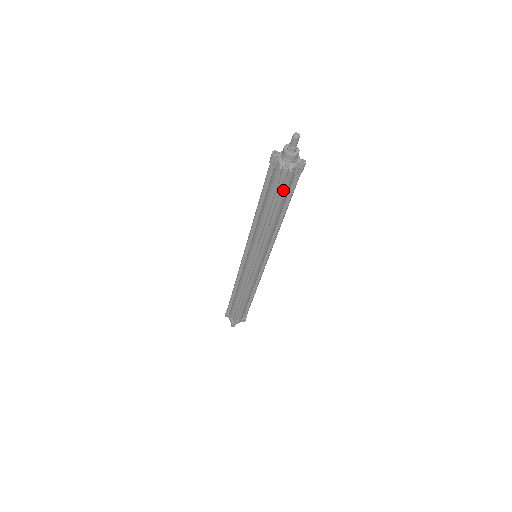
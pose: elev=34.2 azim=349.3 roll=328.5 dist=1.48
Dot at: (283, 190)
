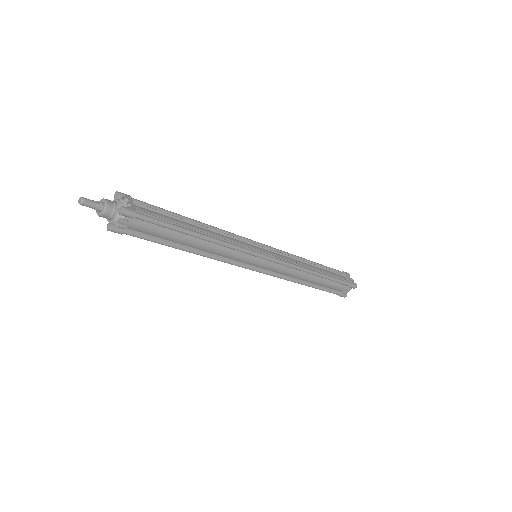
Dot at: (148, 233)
